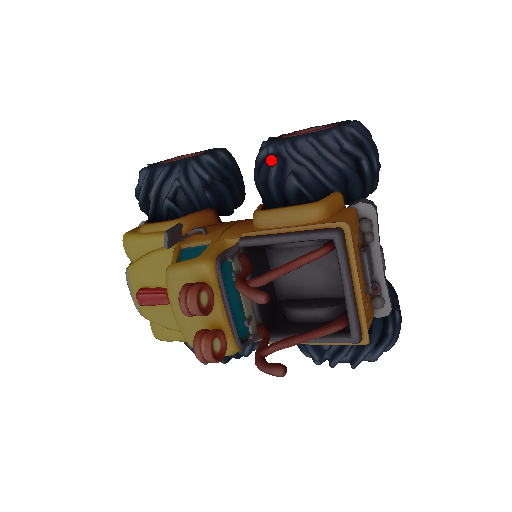
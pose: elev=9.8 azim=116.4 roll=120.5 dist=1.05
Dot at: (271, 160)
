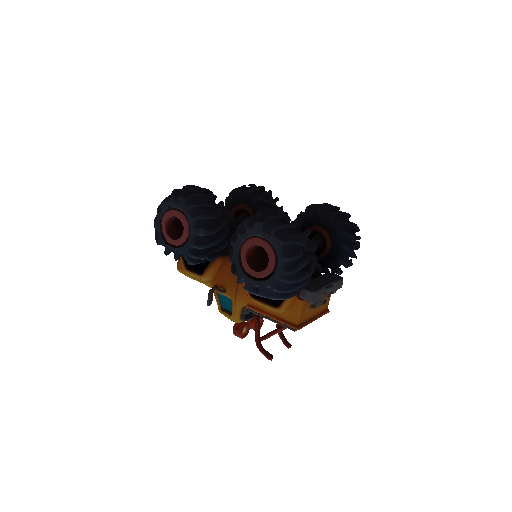
Dot at: occluded
